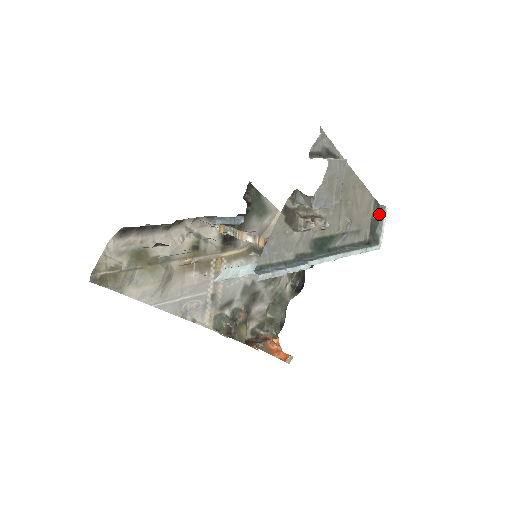
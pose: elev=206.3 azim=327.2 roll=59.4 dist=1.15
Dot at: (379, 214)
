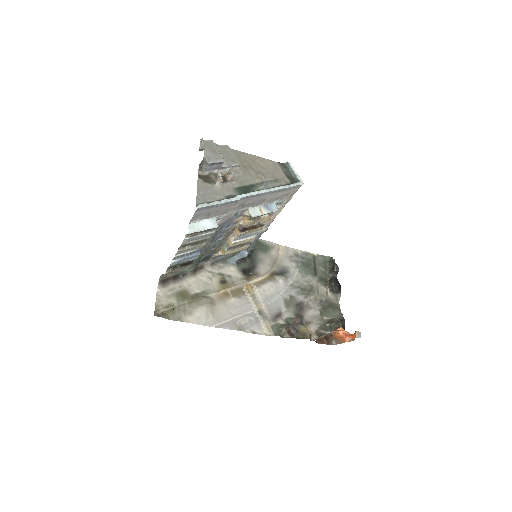
Dot at: (287, 168)
